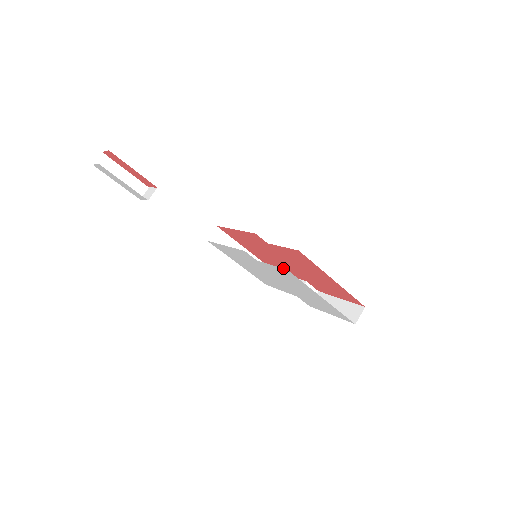
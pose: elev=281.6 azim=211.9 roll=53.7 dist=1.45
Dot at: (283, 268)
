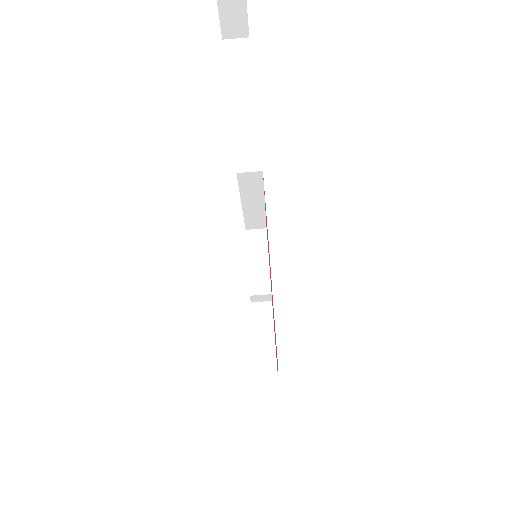
Dot at: occluded
